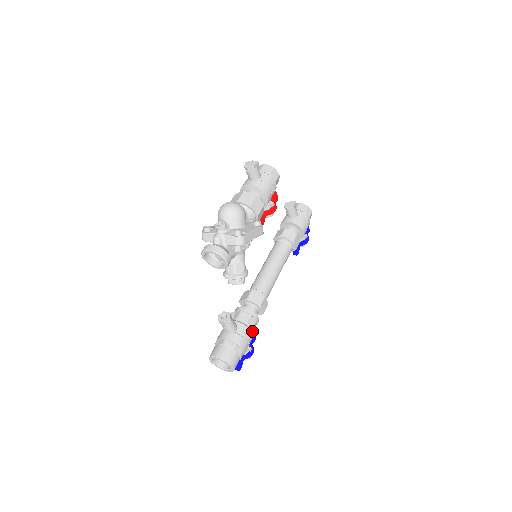
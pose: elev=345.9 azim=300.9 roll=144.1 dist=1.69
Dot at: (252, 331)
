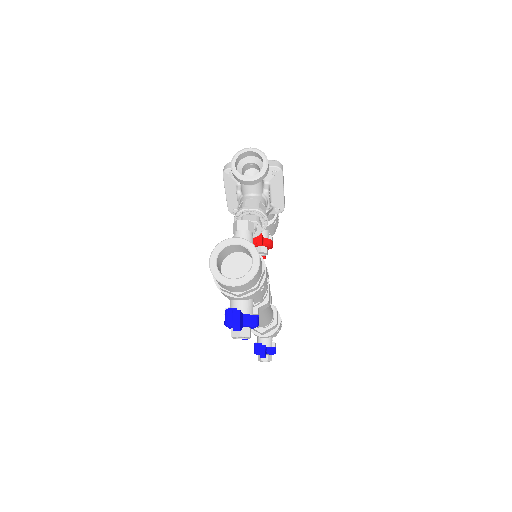
Dot at: occluded
